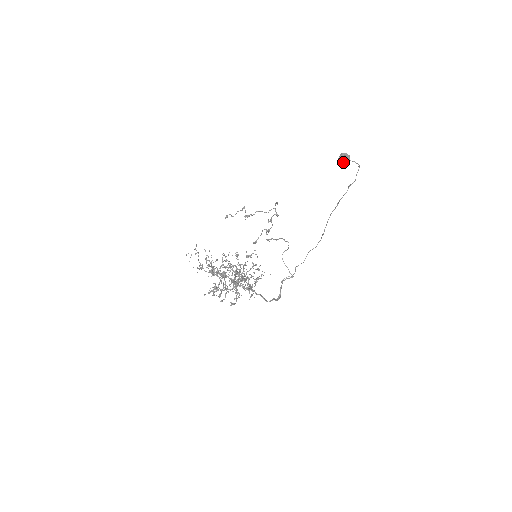
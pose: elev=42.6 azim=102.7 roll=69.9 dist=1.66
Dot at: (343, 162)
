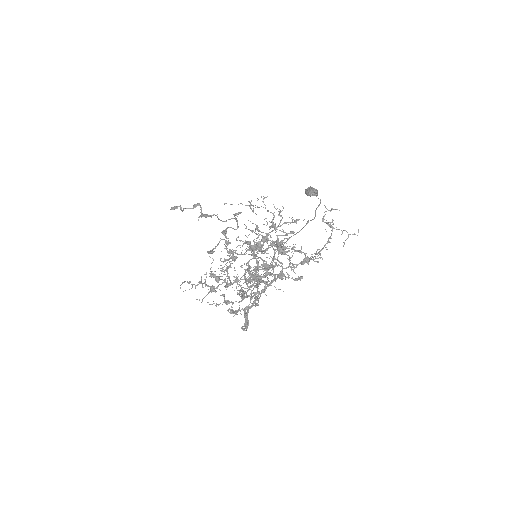
Dot at: (316, 193)
